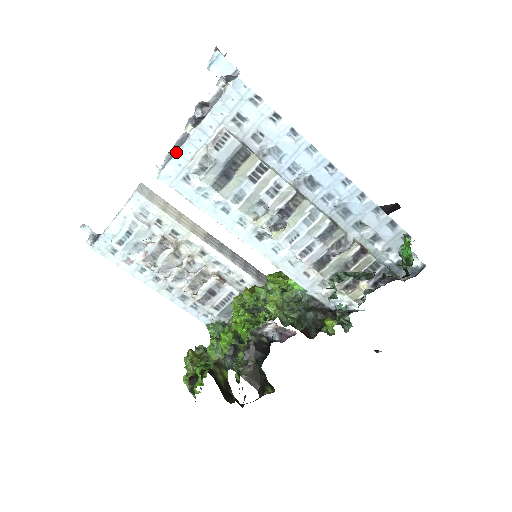
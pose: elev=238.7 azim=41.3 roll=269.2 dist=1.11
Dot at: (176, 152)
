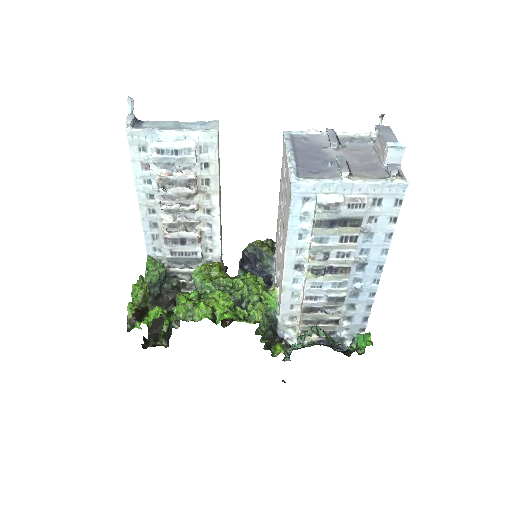
Dot at: (322, 180)
